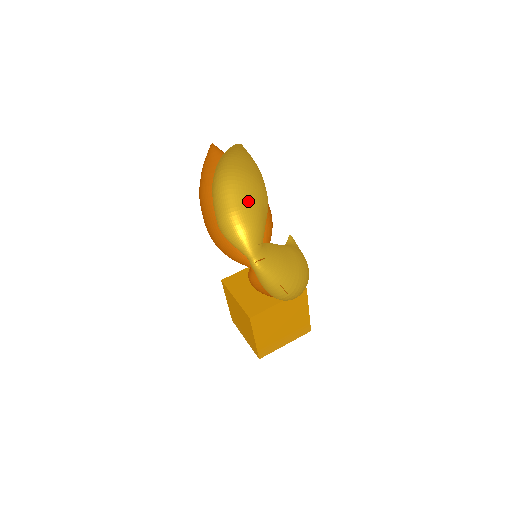
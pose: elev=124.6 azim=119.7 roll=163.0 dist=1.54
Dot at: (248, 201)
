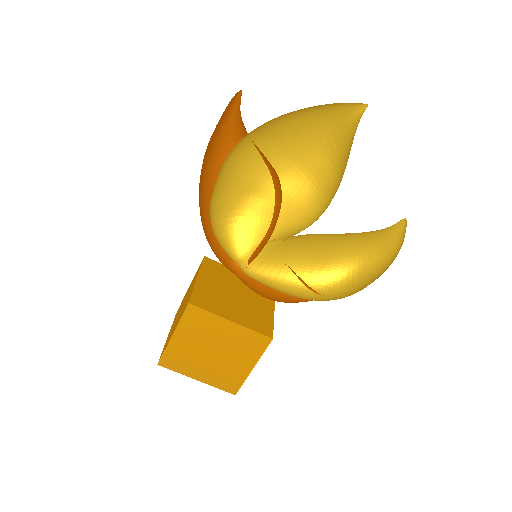
Dot at: (238, 181)
